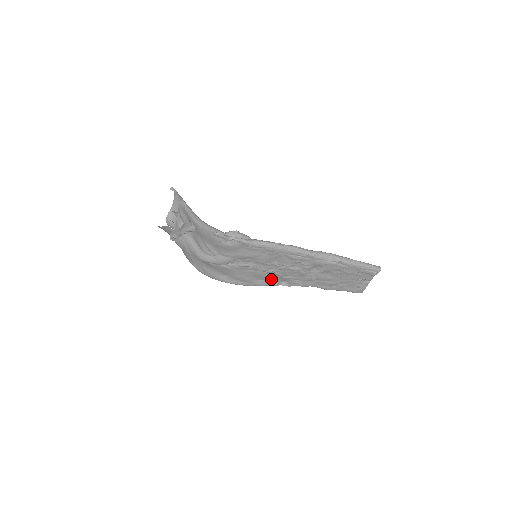
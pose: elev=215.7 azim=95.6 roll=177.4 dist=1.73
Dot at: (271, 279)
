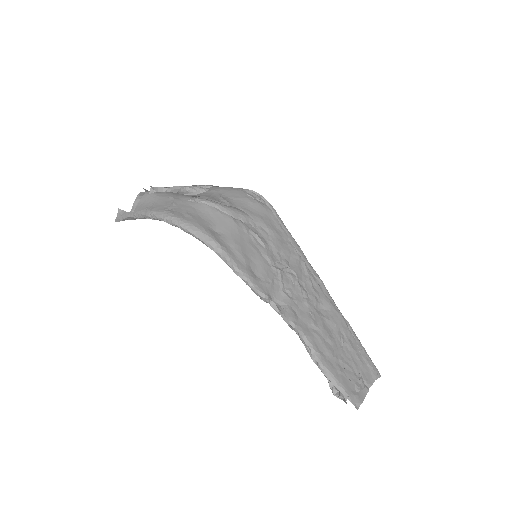
Dot at: (268, 282)
